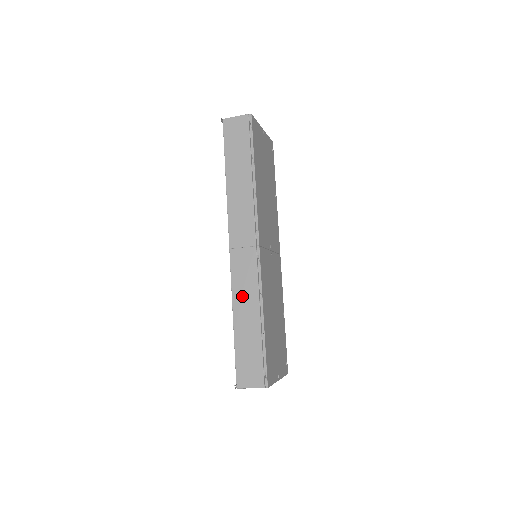
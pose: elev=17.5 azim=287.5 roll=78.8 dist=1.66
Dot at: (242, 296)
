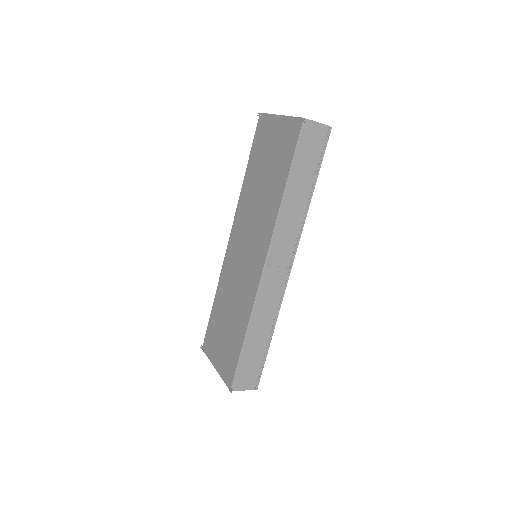
Dot at: (261, 312)
